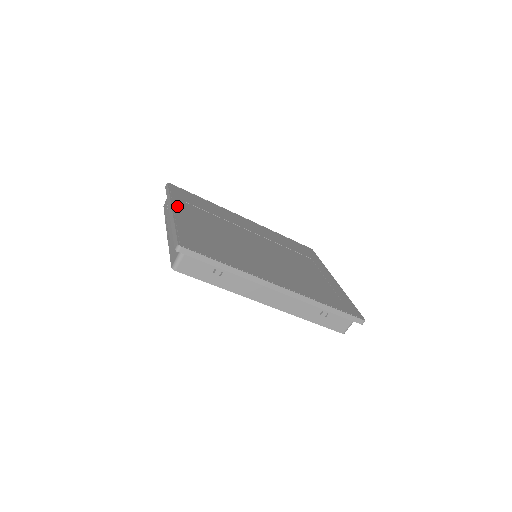
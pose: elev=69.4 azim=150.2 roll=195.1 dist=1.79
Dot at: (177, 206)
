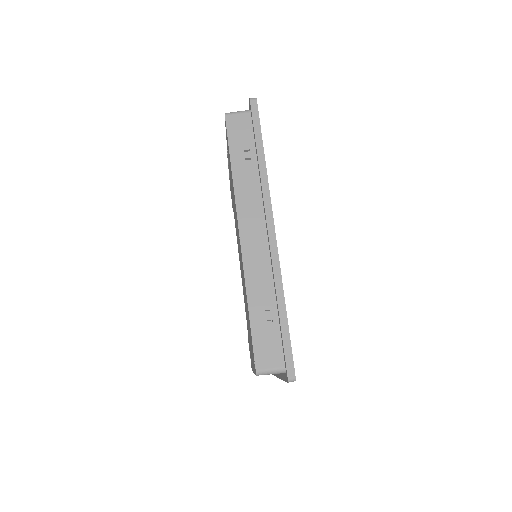
Dot at: occluded
